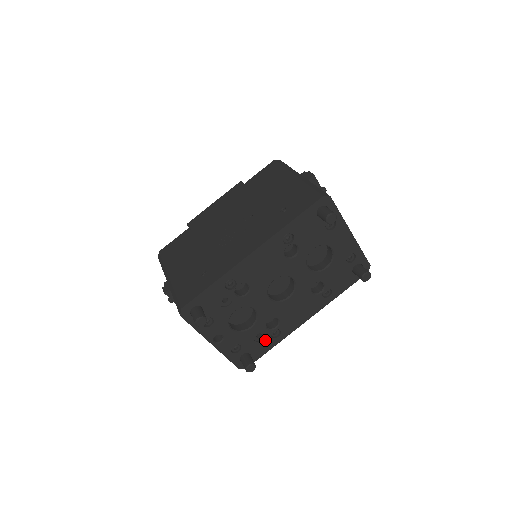
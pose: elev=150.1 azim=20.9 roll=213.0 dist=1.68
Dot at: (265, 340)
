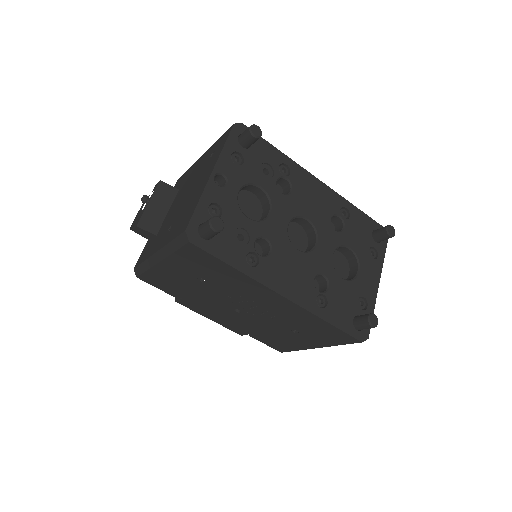
Dot at: (239, 248)
